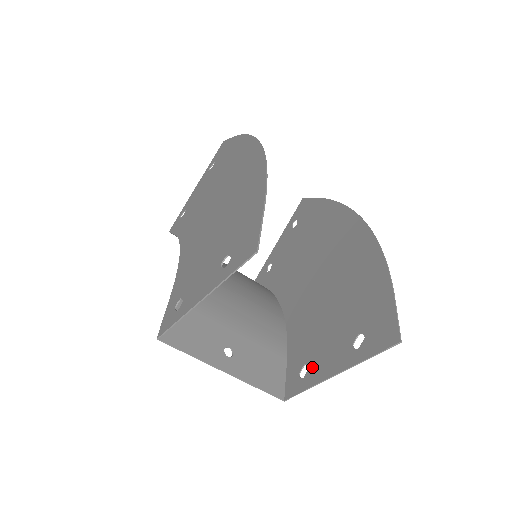
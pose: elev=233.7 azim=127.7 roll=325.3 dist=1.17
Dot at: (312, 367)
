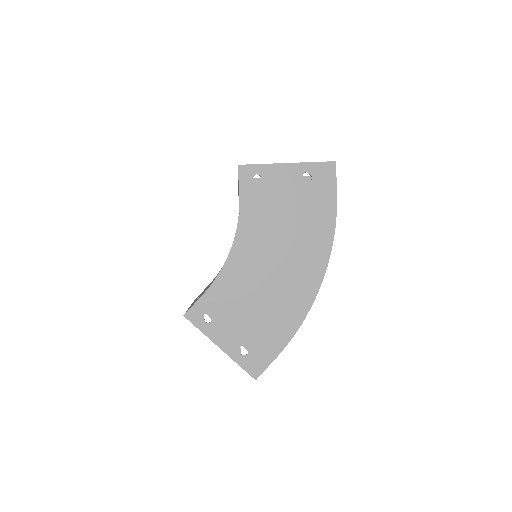
Dot at: occluded
